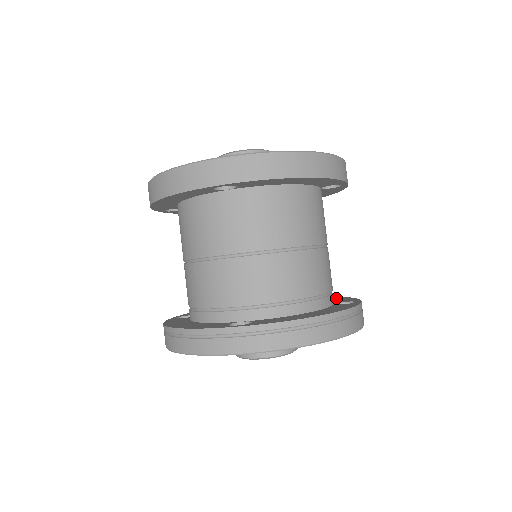
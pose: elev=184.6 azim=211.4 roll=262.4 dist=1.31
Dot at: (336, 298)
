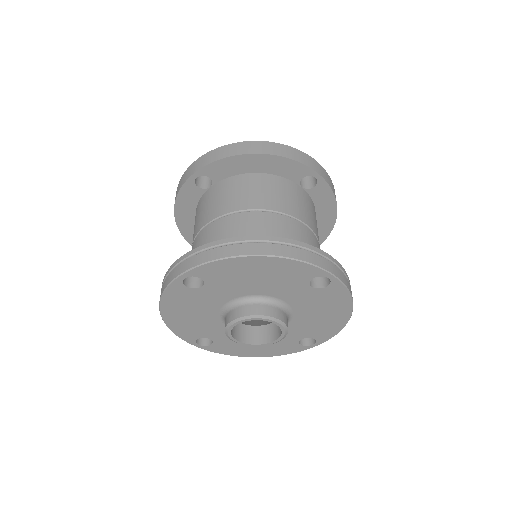
Dot at: occluded
